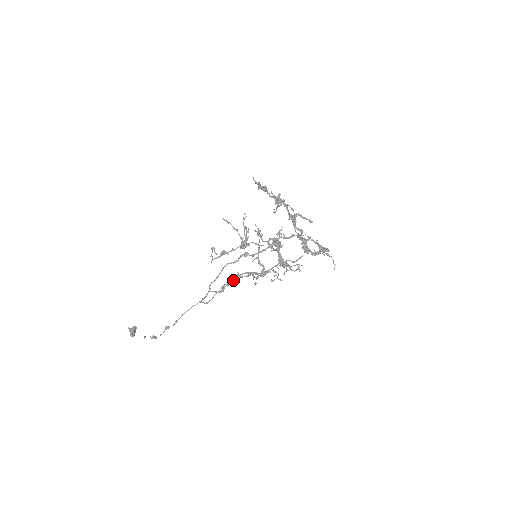
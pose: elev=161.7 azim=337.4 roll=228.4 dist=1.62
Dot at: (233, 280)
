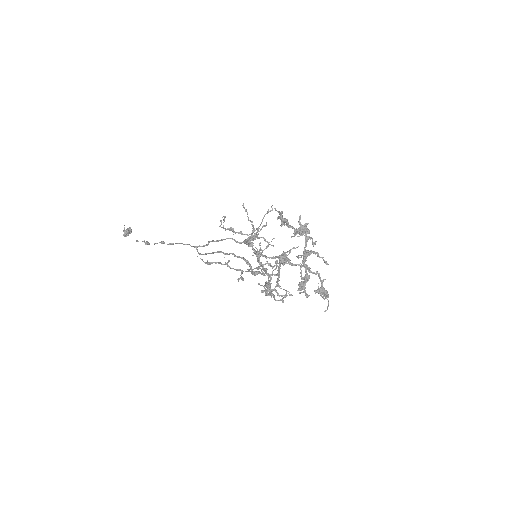
Dot at: (221, 264)
